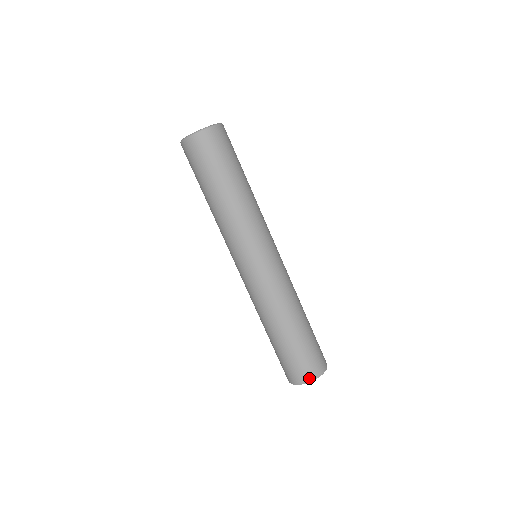
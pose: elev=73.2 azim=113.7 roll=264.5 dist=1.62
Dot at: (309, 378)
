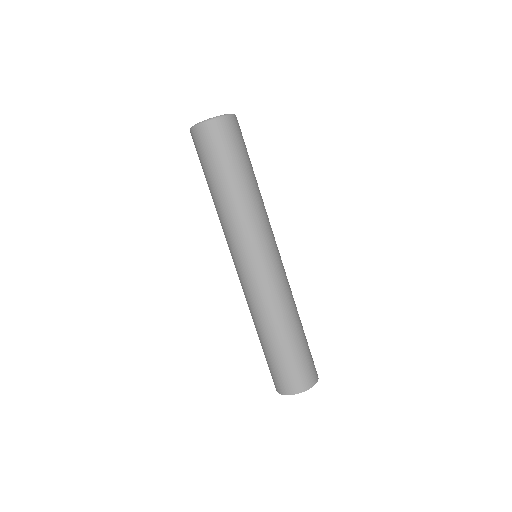
Dot at: (297, 390)
